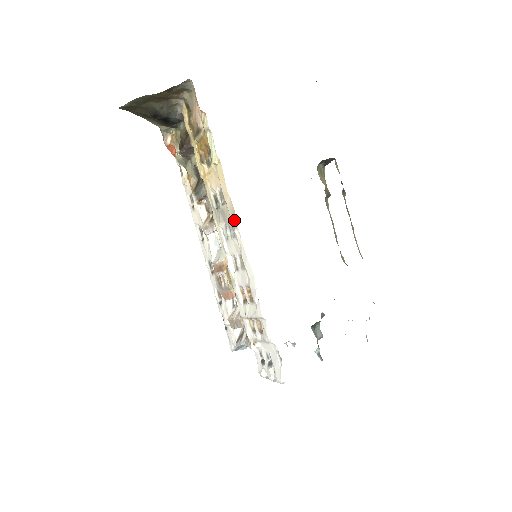
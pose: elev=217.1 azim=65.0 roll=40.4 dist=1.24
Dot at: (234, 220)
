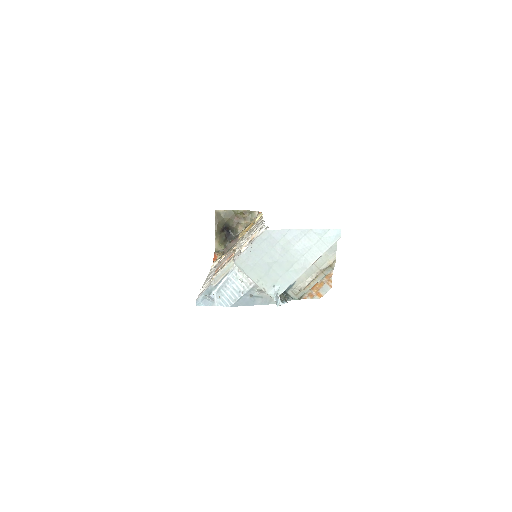
Dot at: occluded
